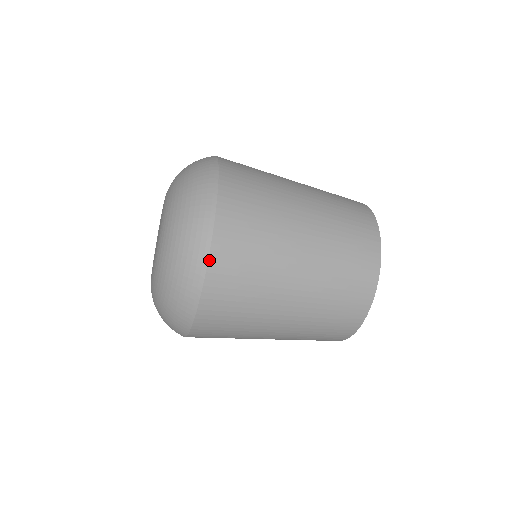
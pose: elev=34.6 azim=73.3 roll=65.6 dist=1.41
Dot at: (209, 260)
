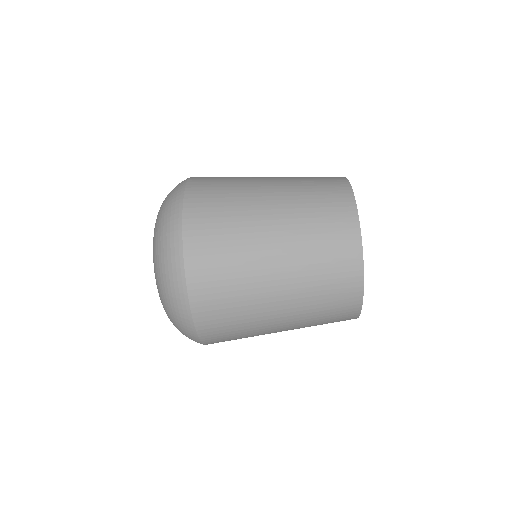
Dot at: (187, 286)
